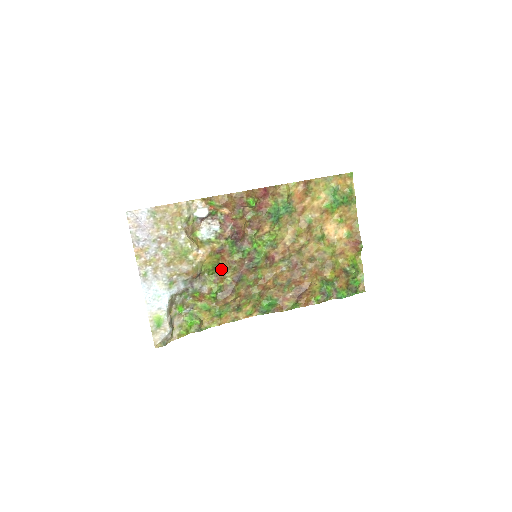
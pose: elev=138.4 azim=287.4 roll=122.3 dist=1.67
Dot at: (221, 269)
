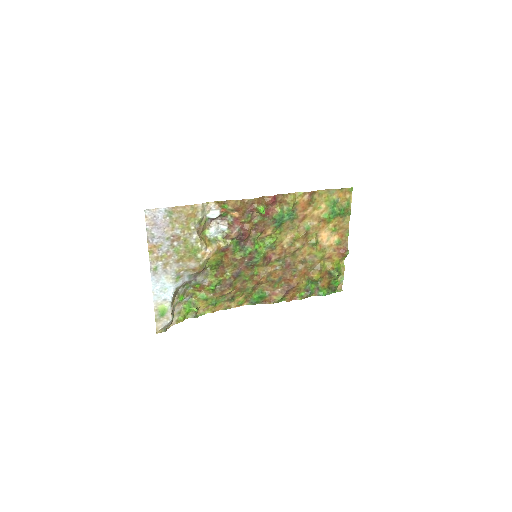
Dot at: (223, 265)
